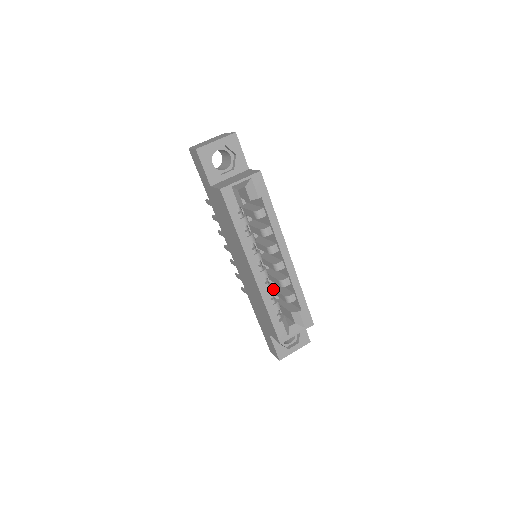
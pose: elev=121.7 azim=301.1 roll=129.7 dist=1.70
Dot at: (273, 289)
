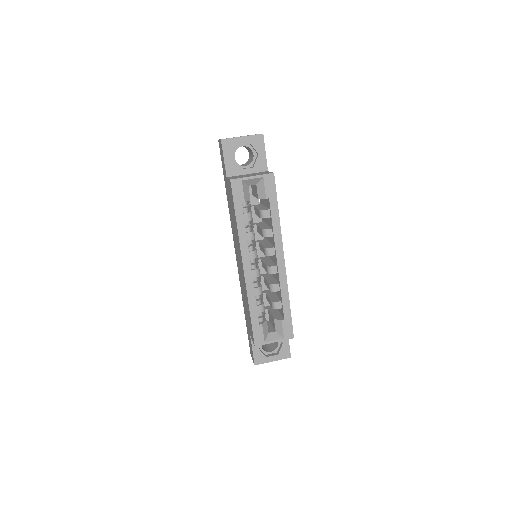
Dot at: (261, 290)
